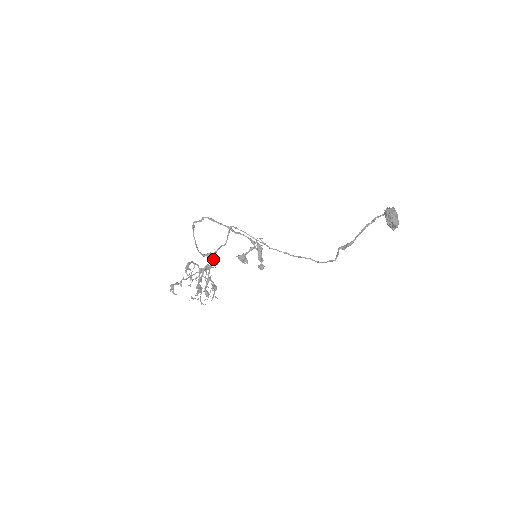
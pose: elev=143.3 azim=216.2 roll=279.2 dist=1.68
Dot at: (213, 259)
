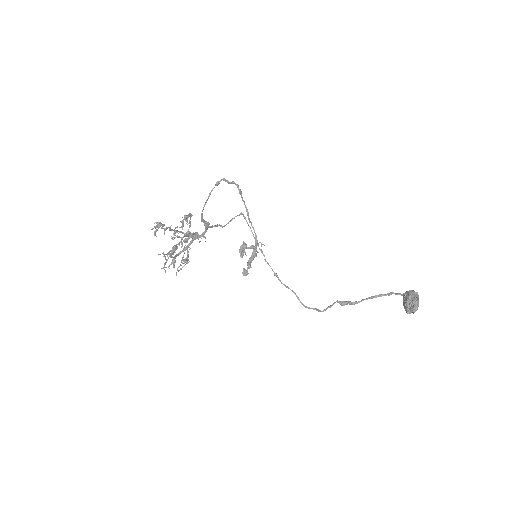
Dot at: (205, 231)
